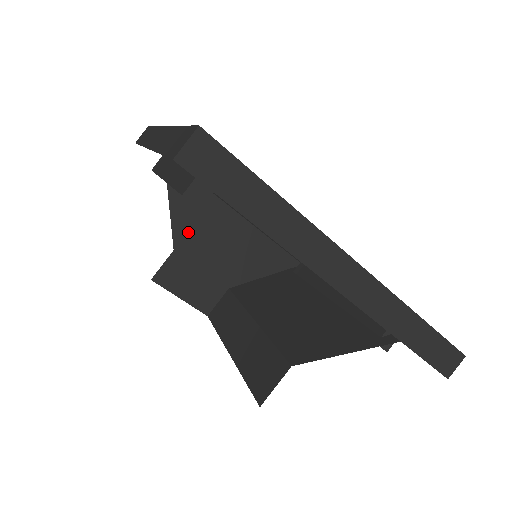
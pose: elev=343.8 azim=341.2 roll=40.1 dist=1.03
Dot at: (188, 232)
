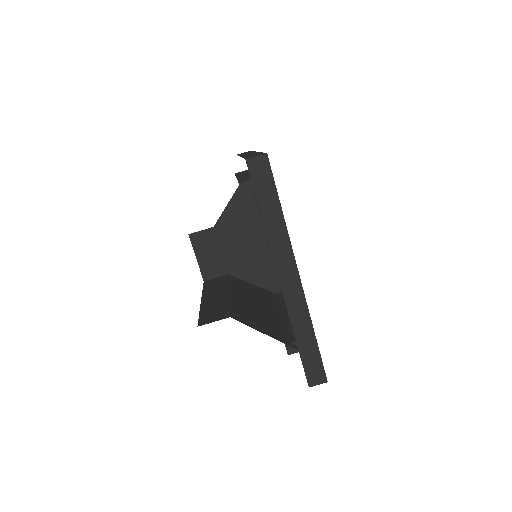
Dot at: (229, 223)
